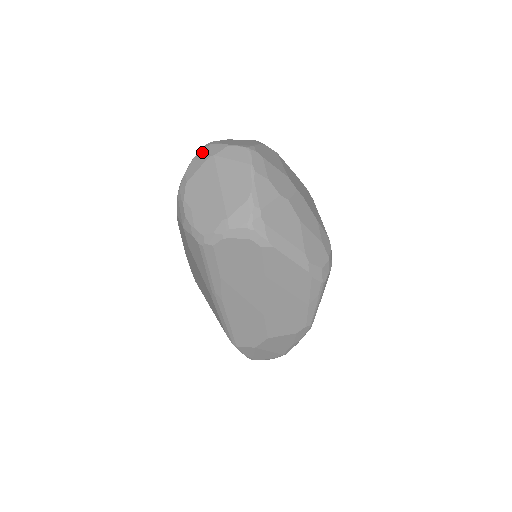
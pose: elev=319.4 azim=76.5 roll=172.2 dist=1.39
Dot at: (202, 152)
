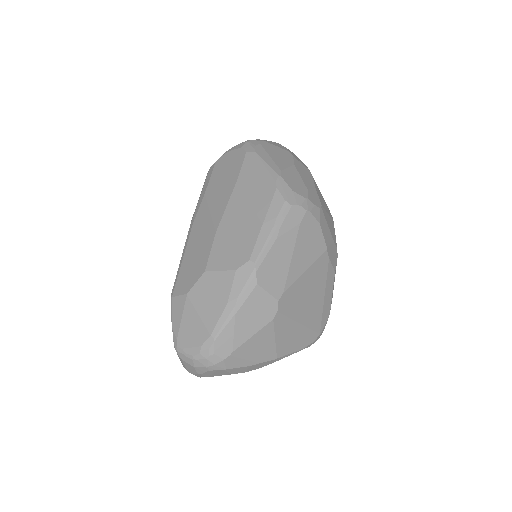
Dot at: occluded
